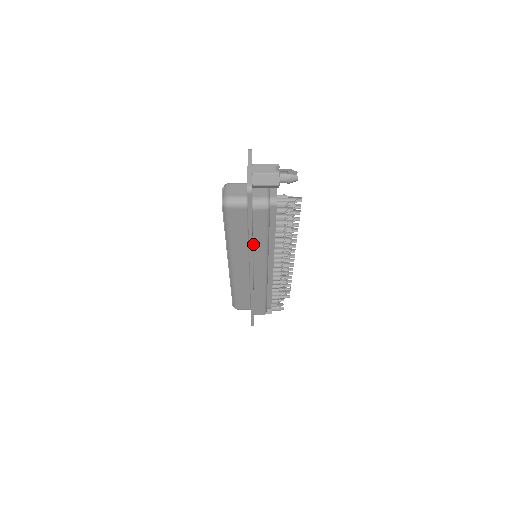
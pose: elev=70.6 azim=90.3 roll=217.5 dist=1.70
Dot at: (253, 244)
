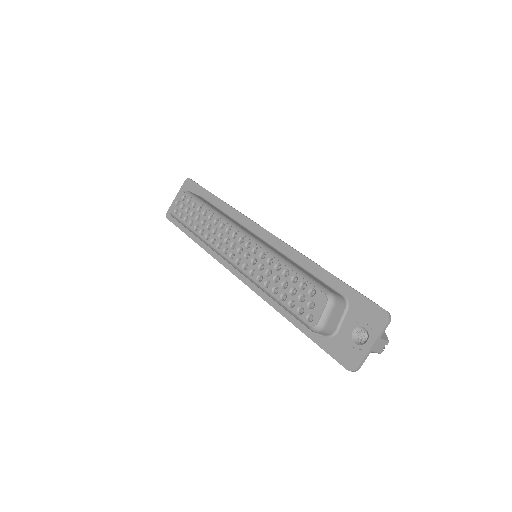
Dot at: (281, 306)
